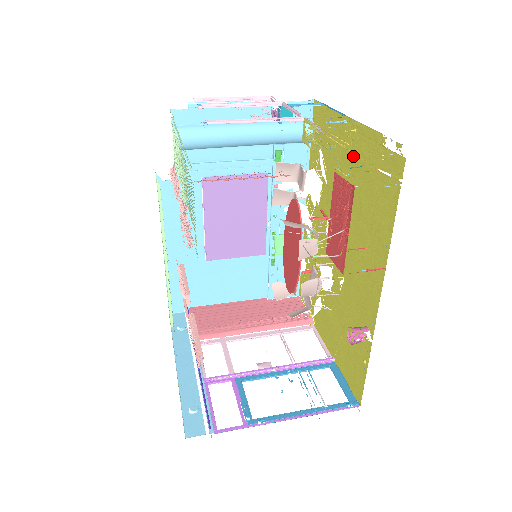
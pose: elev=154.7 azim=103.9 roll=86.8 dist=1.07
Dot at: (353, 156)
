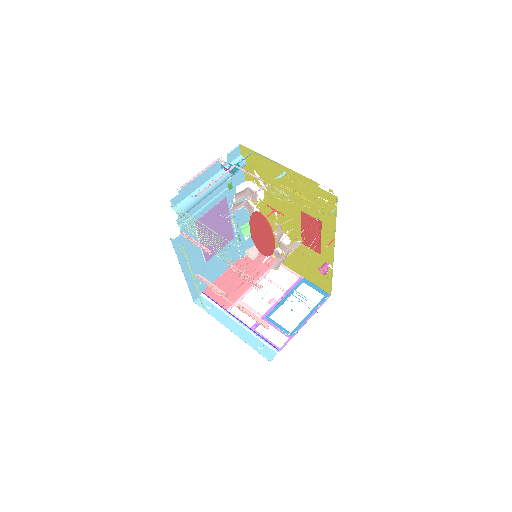
Dot at: (292, 185)
